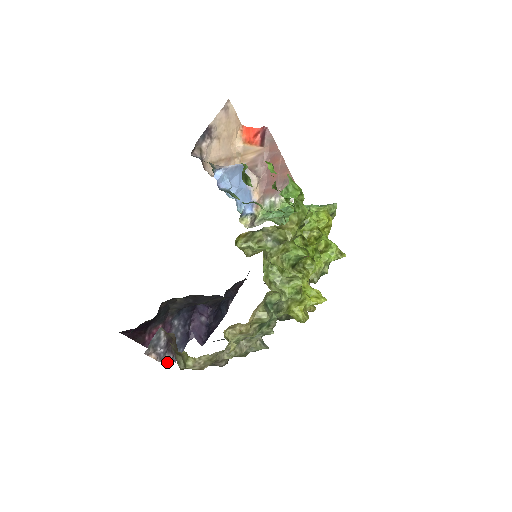
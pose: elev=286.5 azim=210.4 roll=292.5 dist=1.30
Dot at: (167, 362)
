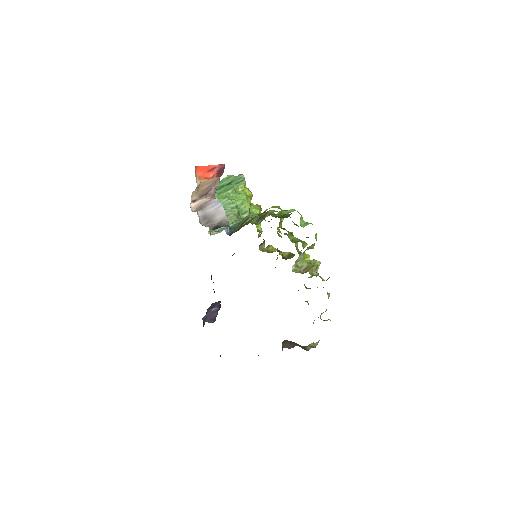
Dot at: occluded
